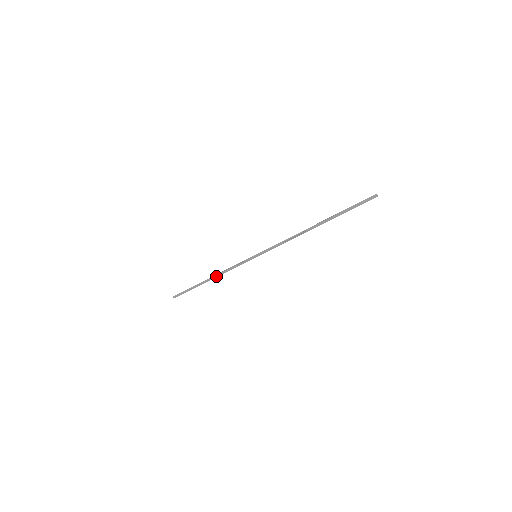
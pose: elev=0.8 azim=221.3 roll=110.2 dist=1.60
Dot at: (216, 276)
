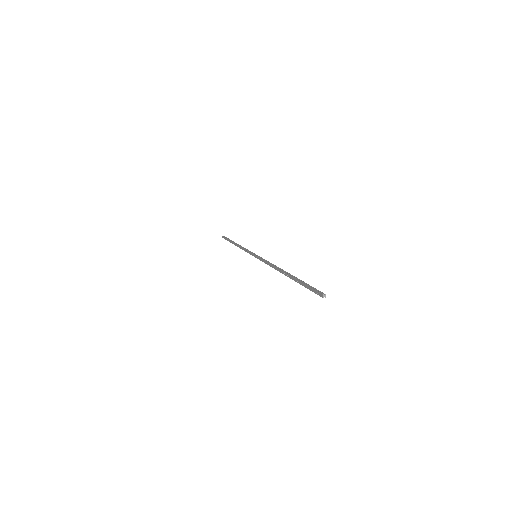
Dot at: occluded
